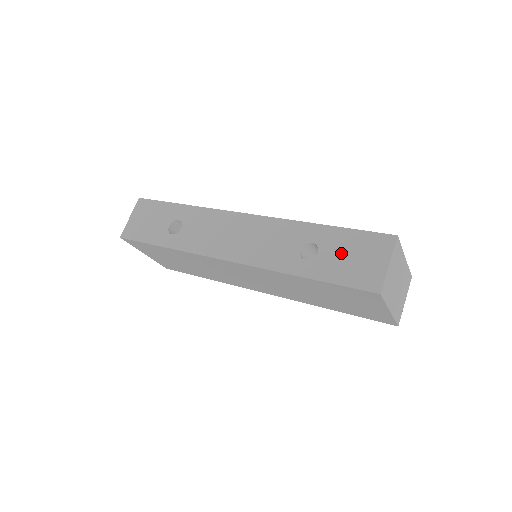
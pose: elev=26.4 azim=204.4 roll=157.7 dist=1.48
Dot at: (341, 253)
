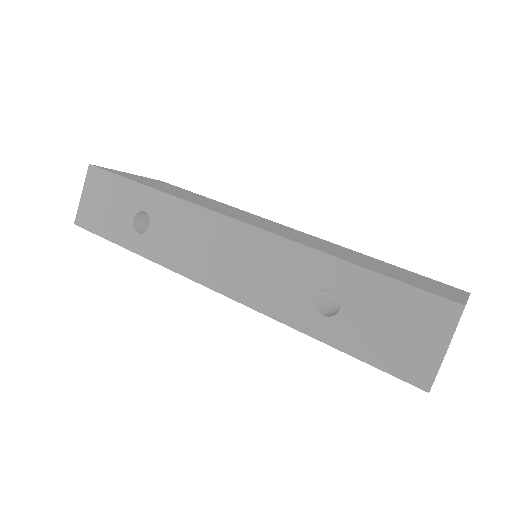
Dot at: (375, 316)
